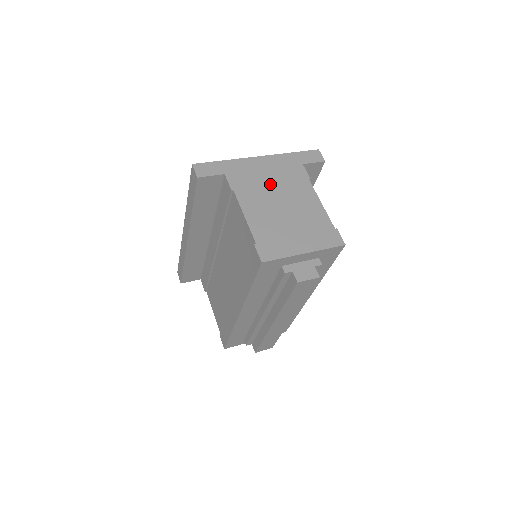
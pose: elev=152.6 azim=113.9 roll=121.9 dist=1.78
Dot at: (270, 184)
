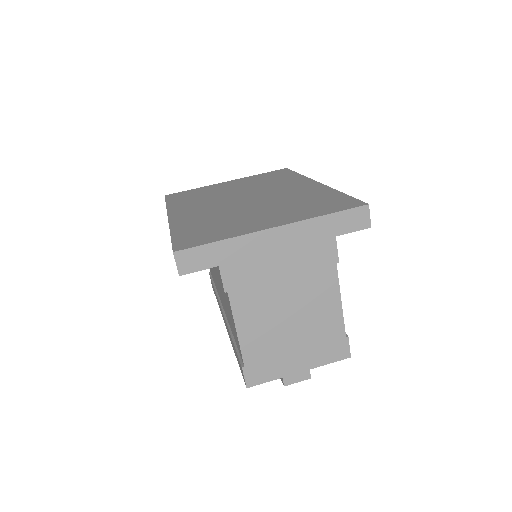
Dot at: (280, 277)
